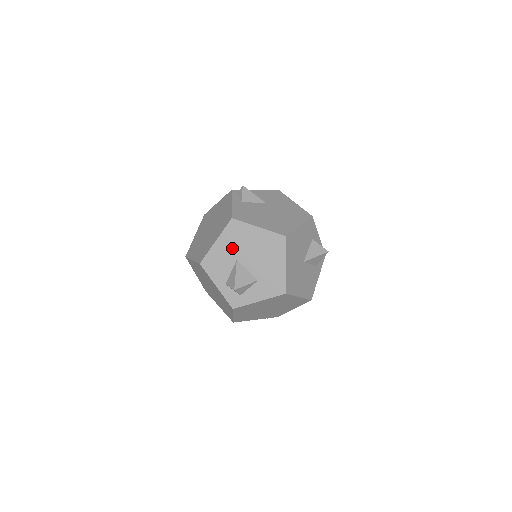
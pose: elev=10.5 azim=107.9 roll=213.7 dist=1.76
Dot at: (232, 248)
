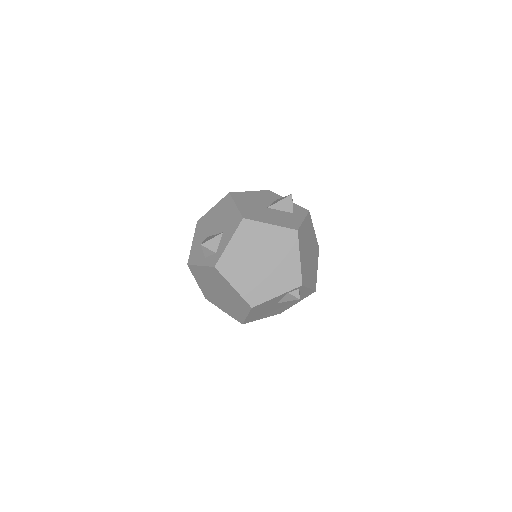
Dot at: (202, 235)
